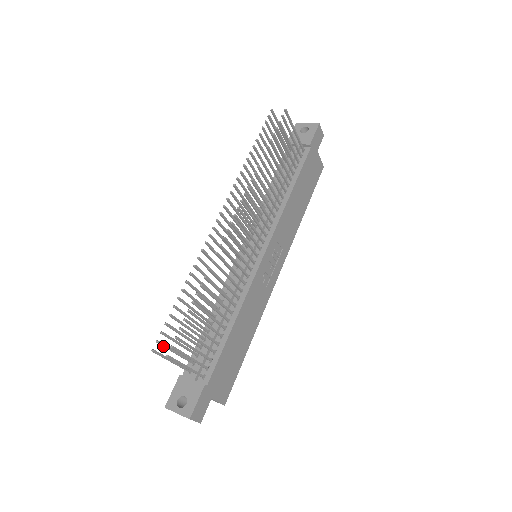
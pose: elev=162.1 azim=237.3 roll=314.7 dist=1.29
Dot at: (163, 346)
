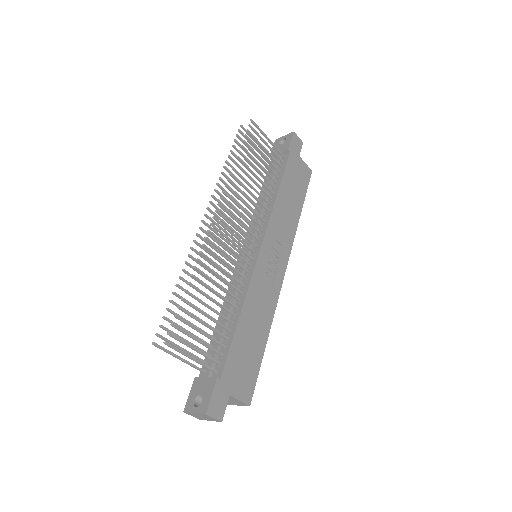
Dot at: (165, 340)
